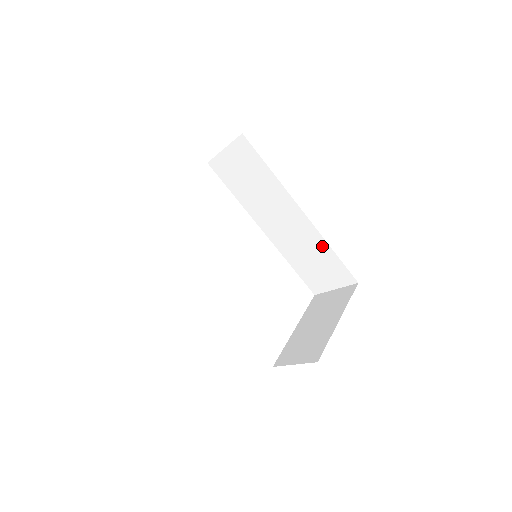
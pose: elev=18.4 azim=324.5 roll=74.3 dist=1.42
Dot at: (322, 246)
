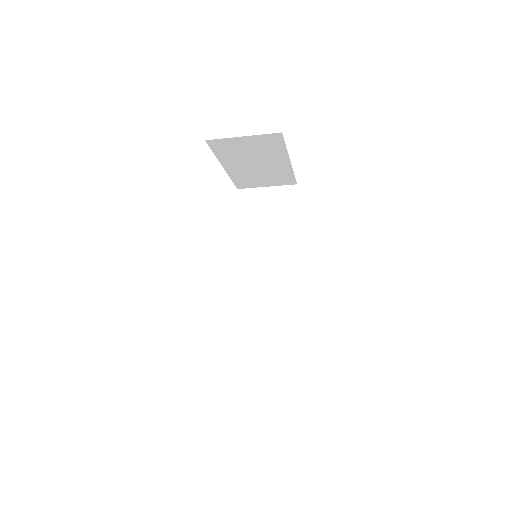
Dot at: (291, 310)
